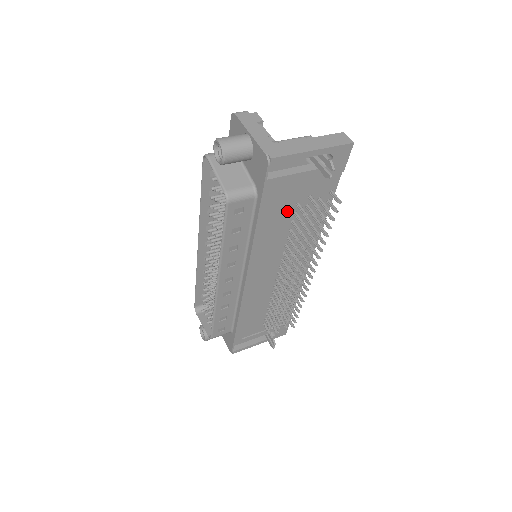
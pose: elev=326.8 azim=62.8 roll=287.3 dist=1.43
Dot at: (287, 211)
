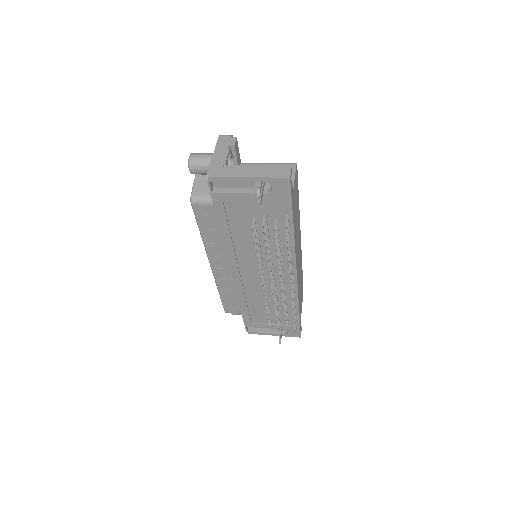
Dot at: (247, 223)
